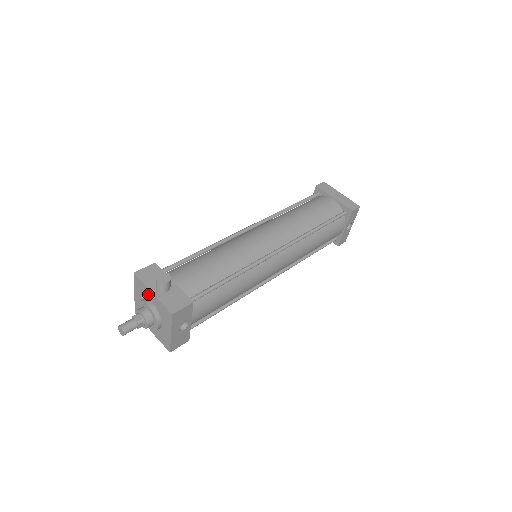
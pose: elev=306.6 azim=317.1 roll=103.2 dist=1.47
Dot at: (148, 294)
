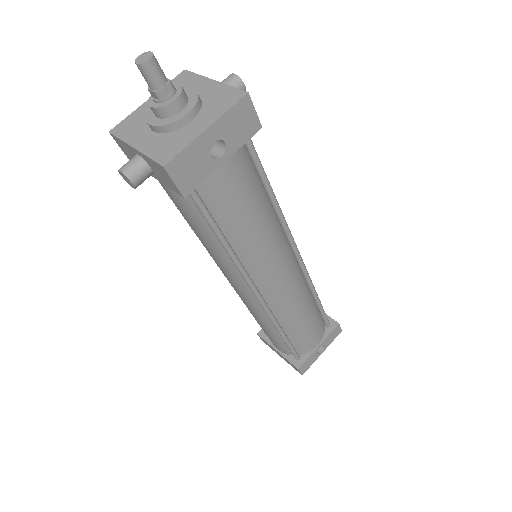
Dot at: (198, 85)
